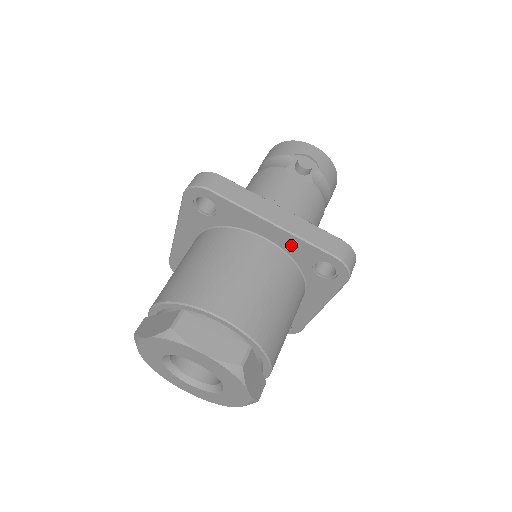
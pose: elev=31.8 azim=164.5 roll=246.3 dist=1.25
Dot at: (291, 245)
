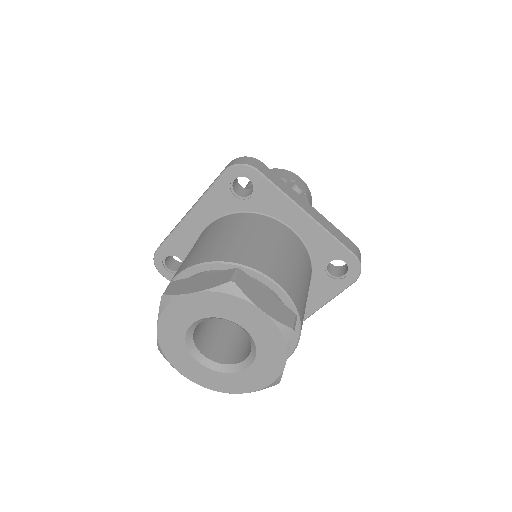
Dot at: (315, 239)
